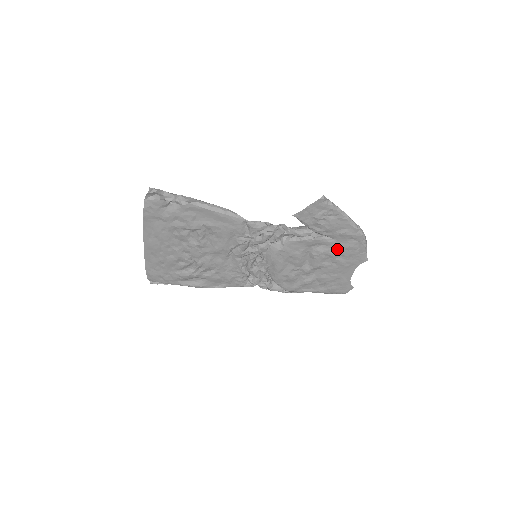
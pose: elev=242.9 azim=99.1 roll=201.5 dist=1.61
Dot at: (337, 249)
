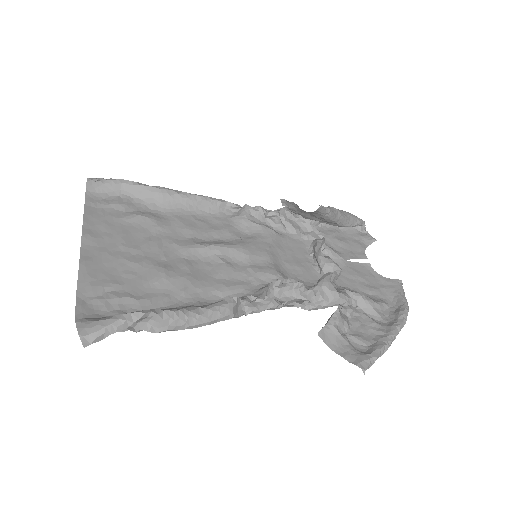
Dot at: (366, 295)
